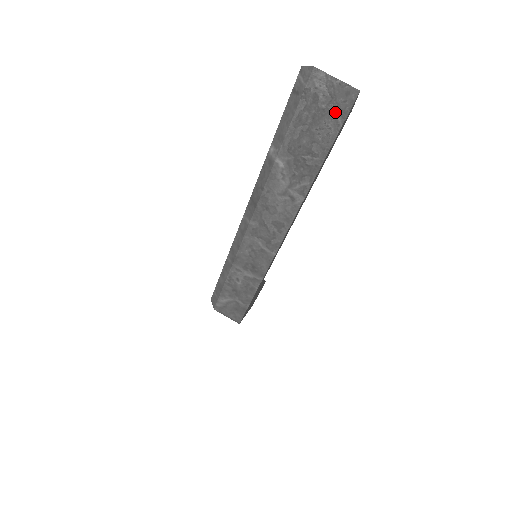
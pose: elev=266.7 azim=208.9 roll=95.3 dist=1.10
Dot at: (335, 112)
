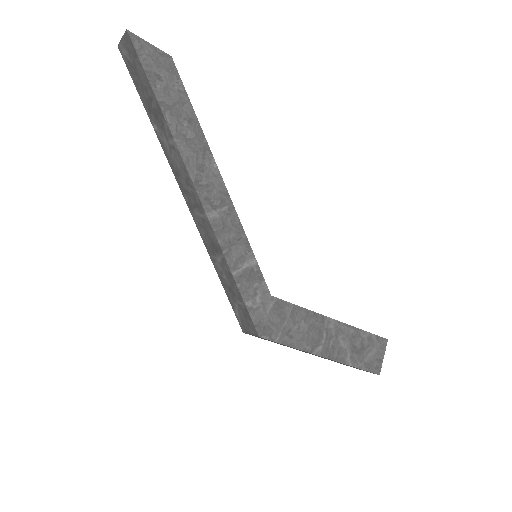
Dot at: (134, 57)
